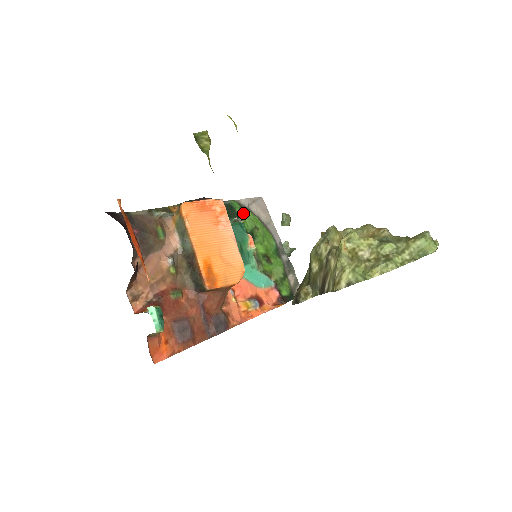
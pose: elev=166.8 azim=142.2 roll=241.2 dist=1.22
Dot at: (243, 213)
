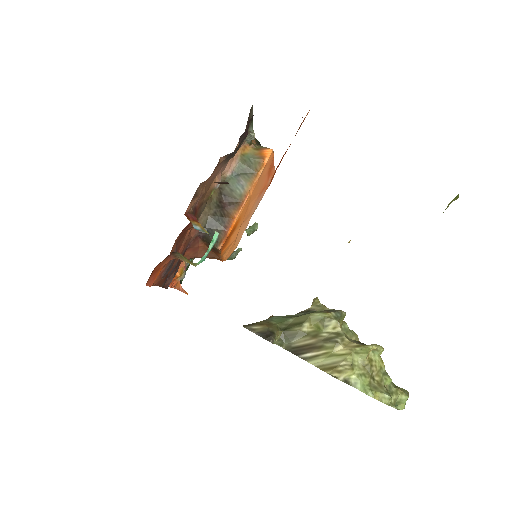
Dot at: occluded
